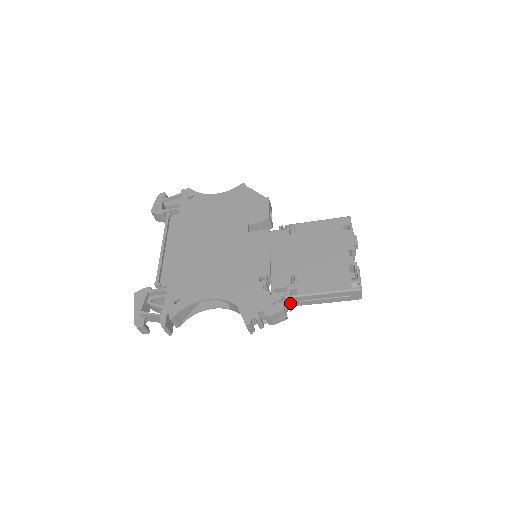
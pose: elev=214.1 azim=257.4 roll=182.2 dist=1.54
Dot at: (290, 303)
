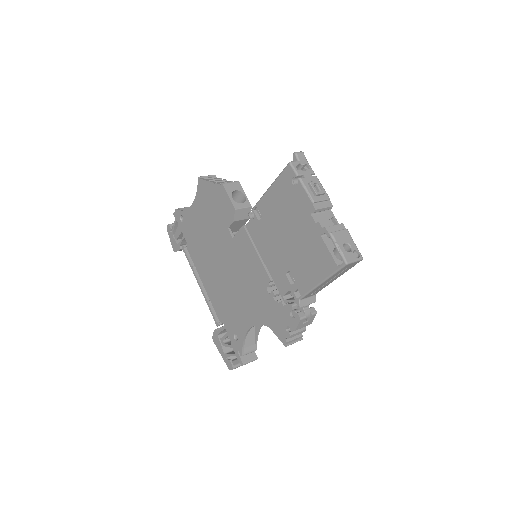
Dot at: (304, 304)
